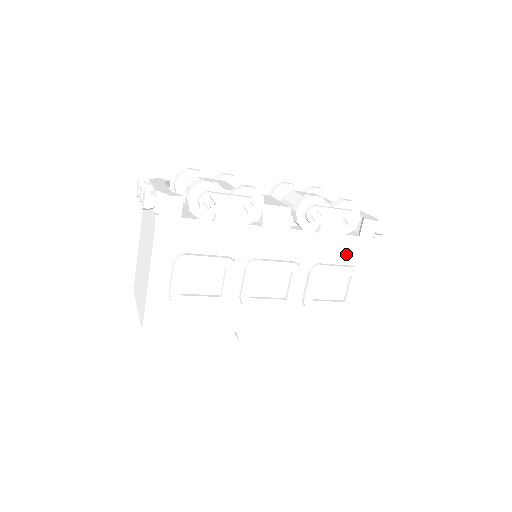
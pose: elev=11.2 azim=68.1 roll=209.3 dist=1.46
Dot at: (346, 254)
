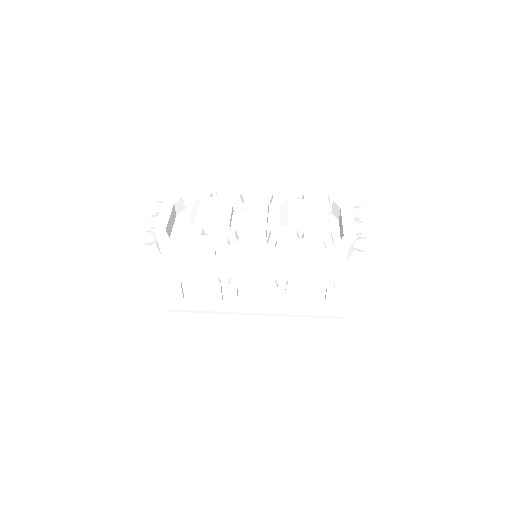
Dot at: (320, 273)
